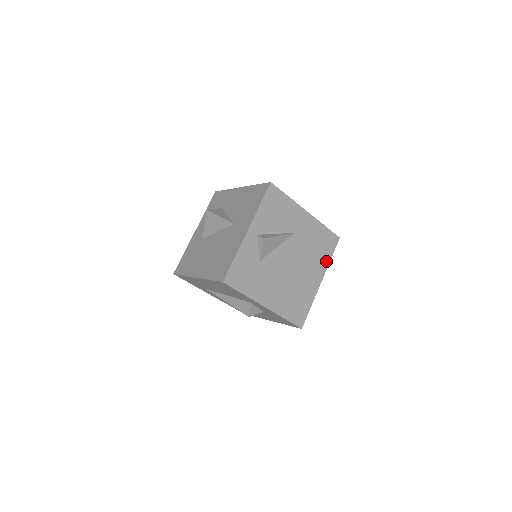
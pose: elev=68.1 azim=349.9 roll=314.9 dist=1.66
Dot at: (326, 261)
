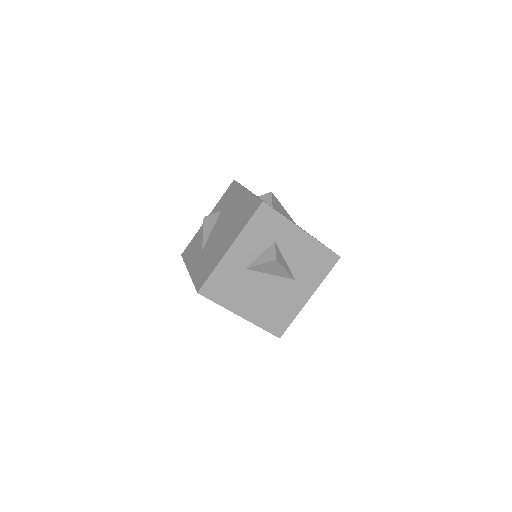
Dot at: occluded
